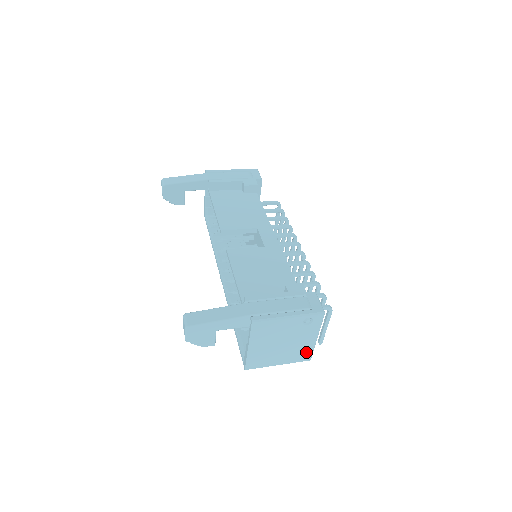
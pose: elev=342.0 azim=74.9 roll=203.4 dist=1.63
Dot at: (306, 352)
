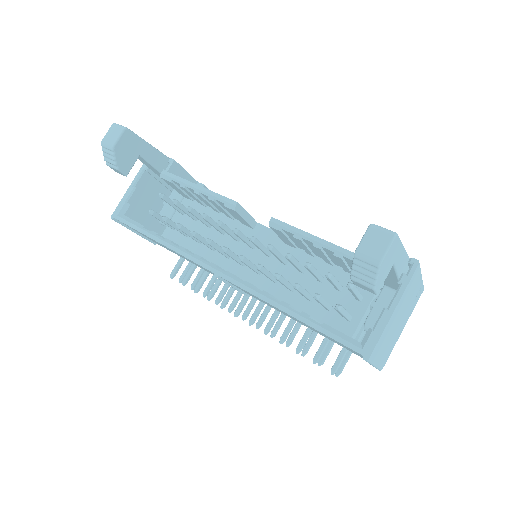
Dot at: (390, 351)
